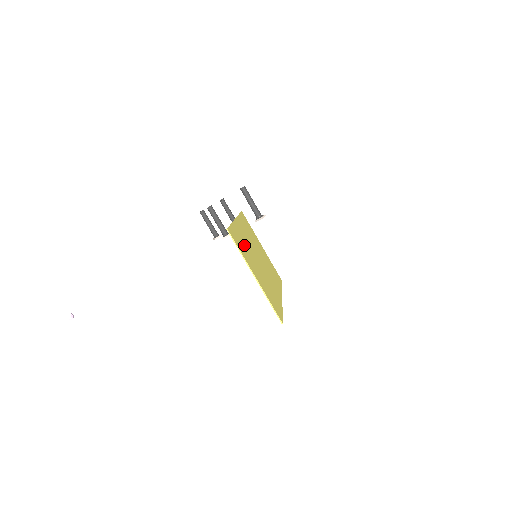
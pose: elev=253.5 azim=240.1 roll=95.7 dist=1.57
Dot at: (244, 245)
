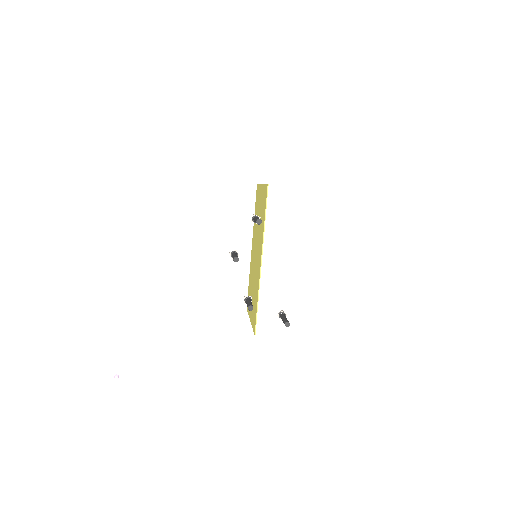
Dot at: occluded
